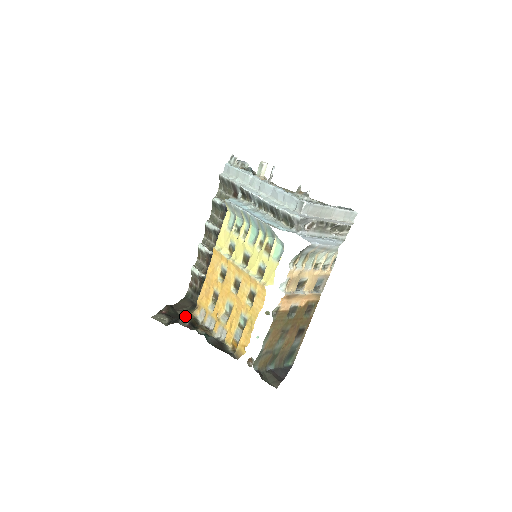
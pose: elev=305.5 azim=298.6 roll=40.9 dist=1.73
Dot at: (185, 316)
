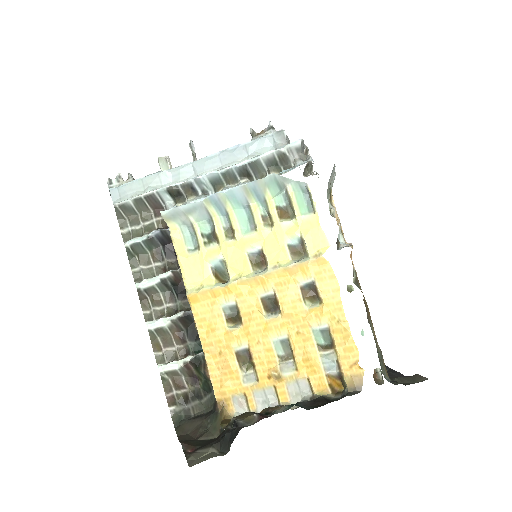
Dot at: (234, 417)
